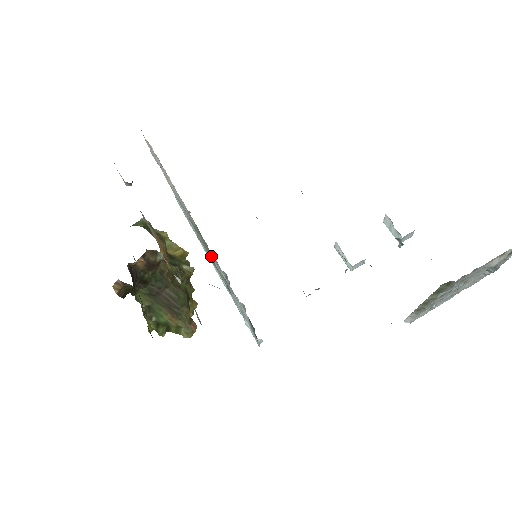
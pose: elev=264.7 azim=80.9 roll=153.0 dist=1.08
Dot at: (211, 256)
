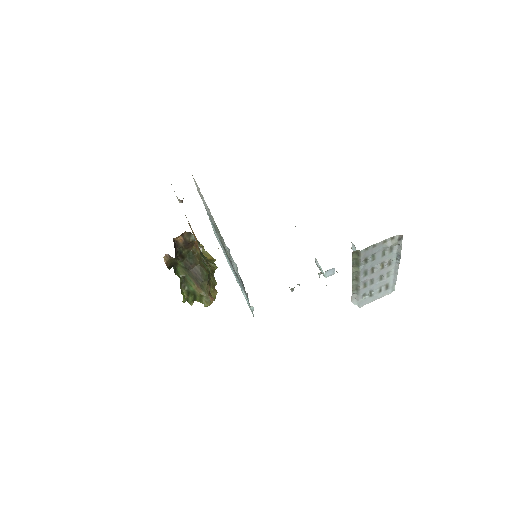
Dot at: (222, 241)
